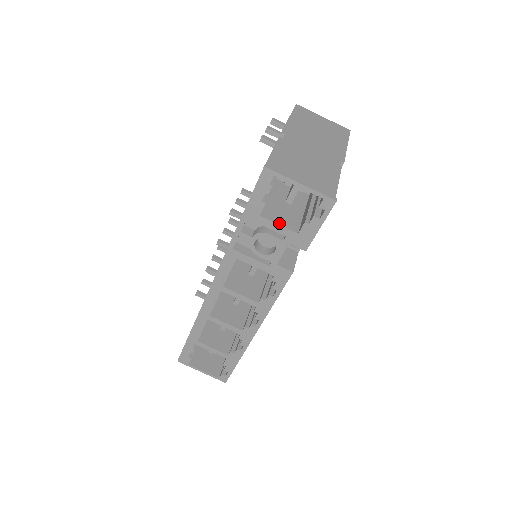
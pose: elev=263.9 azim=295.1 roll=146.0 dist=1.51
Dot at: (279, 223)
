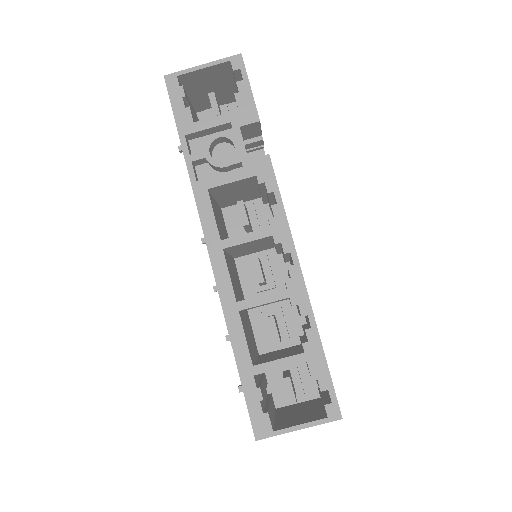
Dot at: (216, 117)
